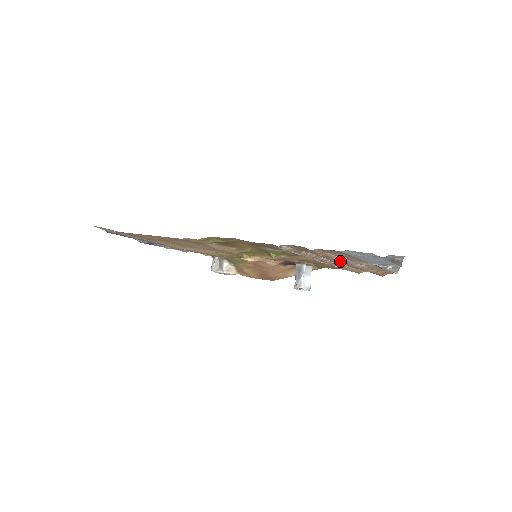
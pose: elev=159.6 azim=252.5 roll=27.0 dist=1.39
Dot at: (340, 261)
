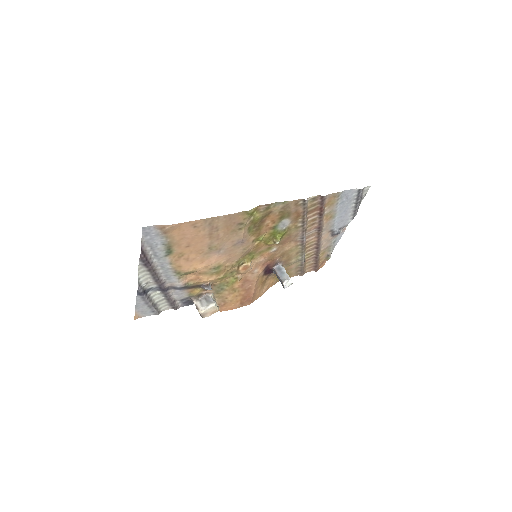
Dot at: (321, 227)
